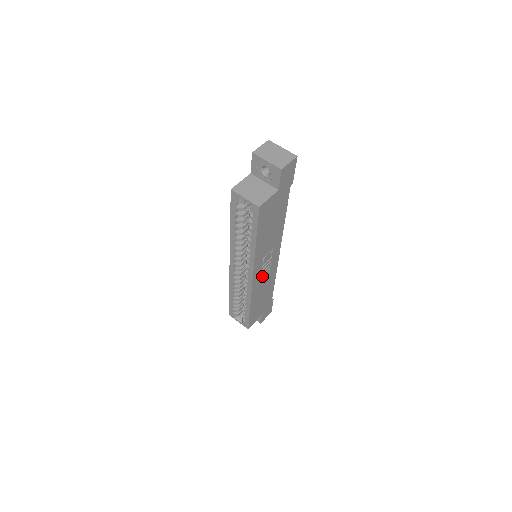
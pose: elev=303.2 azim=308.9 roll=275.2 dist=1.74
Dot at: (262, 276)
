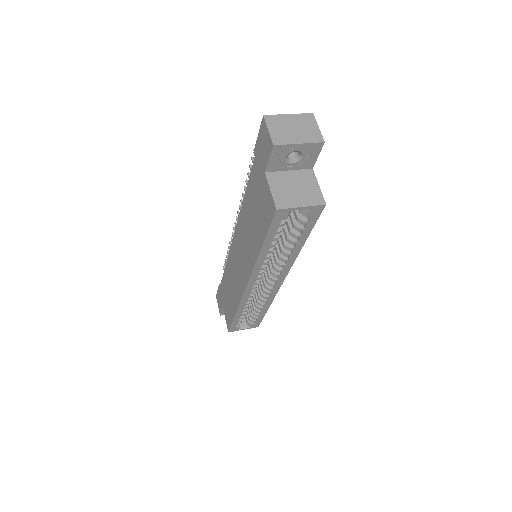
Dot at: occluded
